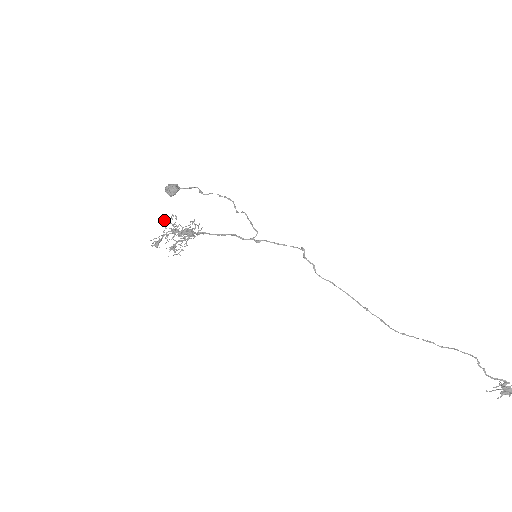
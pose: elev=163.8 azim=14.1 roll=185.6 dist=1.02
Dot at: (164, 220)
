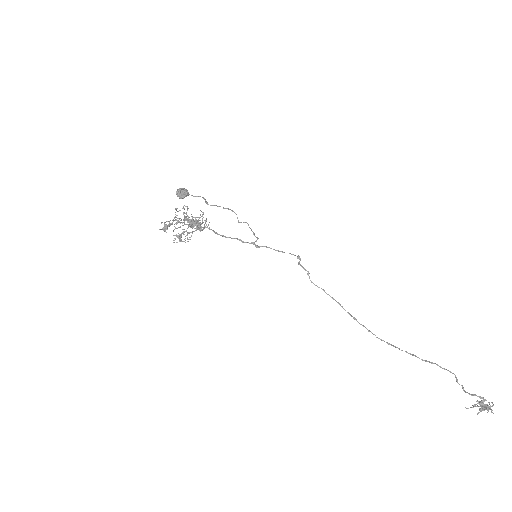
Dot at: (176, 208)
